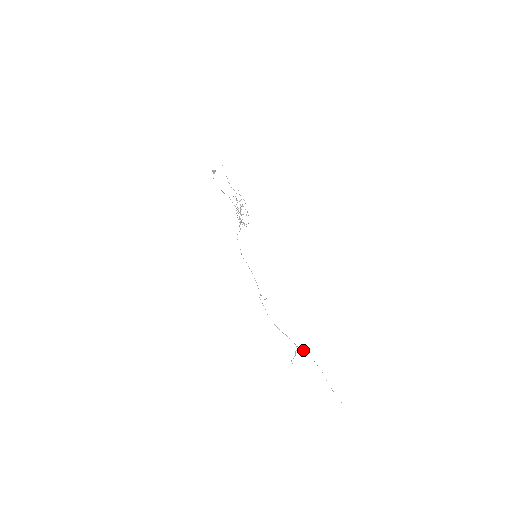
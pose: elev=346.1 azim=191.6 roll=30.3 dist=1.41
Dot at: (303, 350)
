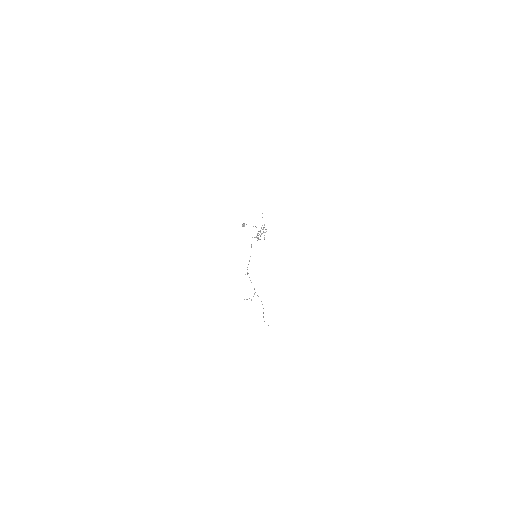
Dot at: occluded
